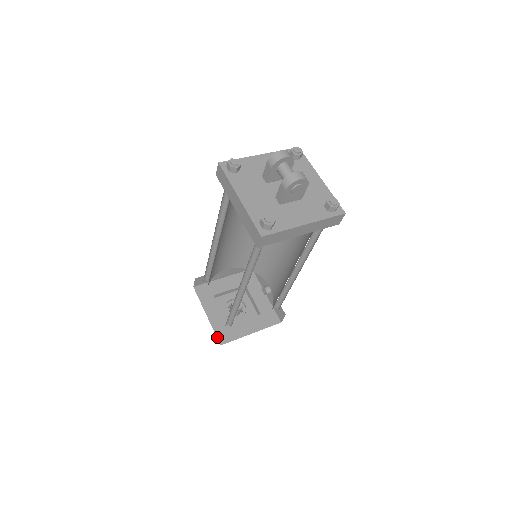
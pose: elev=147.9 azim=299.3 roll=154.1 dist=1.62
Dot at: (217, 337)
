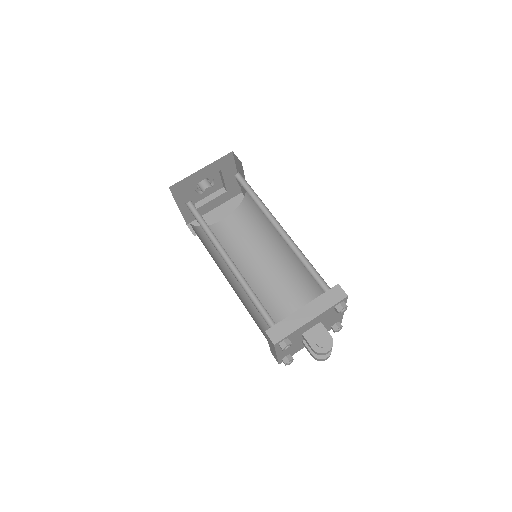
Dot at: (185, 220)
